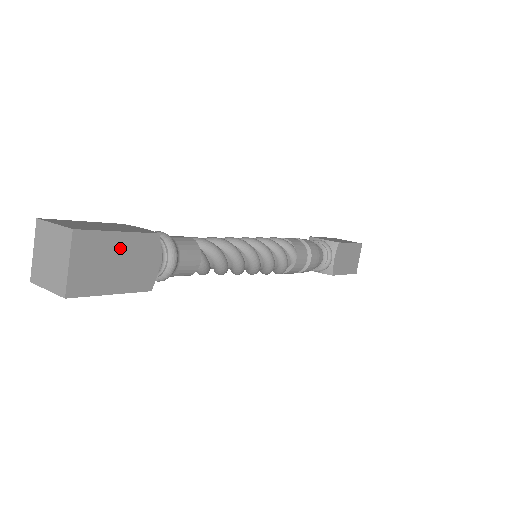
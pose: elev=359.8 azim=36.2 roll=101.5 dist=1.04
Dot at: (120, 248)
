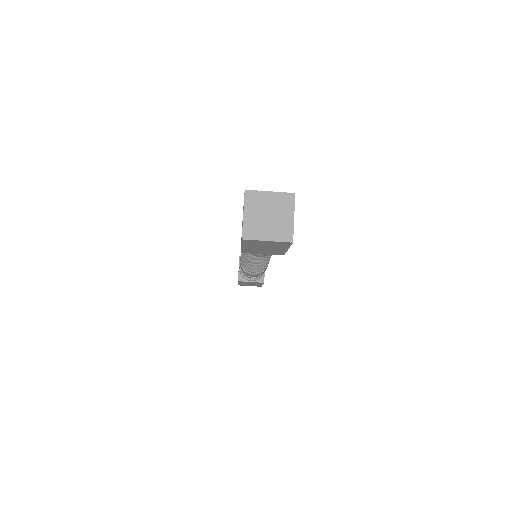
Dot at: occluded
